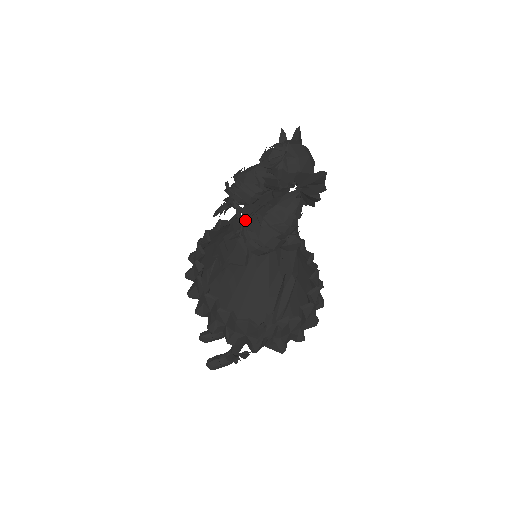
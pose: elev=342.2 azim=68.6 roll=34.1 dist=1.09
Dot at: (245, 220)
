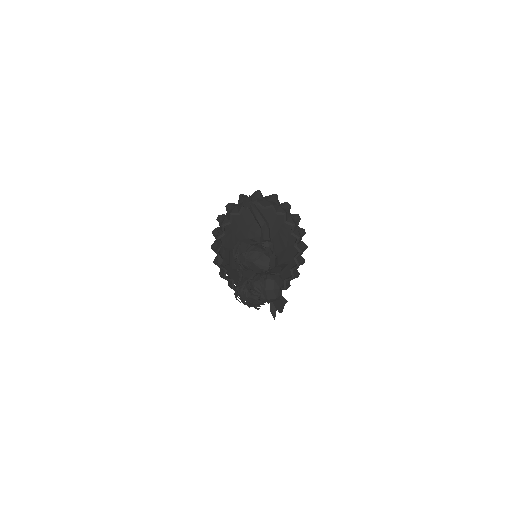
Dot at: occluded
